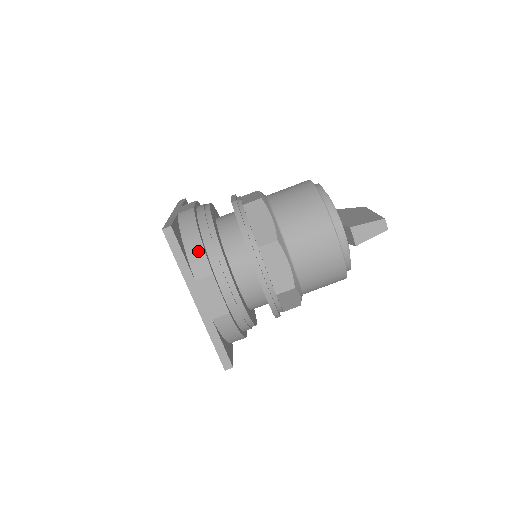
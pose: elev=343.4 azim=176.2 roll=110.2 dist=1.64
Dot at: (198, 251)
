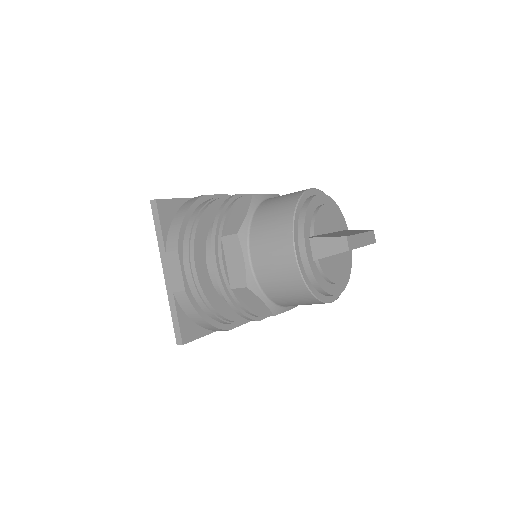
Dot at: (177, 228)
